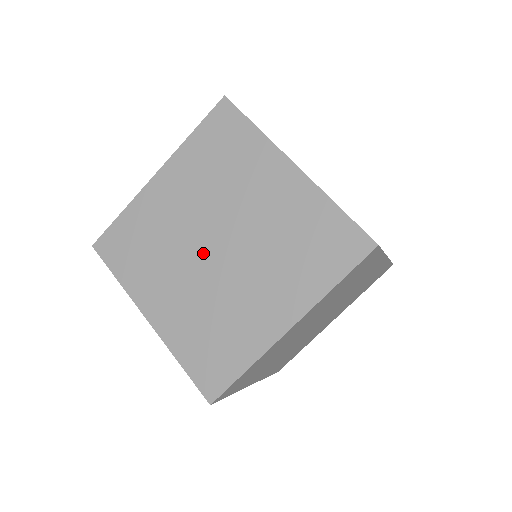
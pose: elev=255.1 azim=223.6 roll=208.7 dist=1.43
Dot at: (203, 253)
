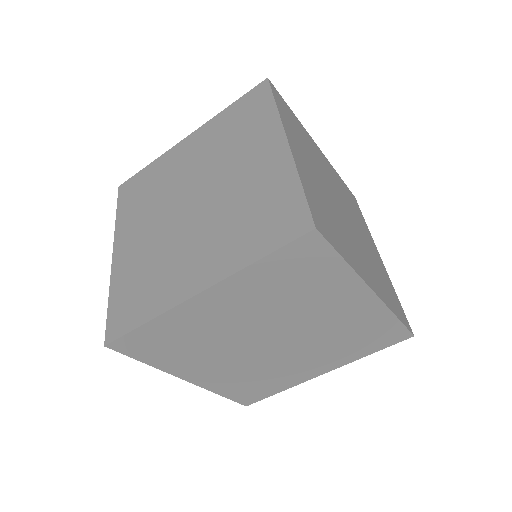
Dot at: (179, 206)
